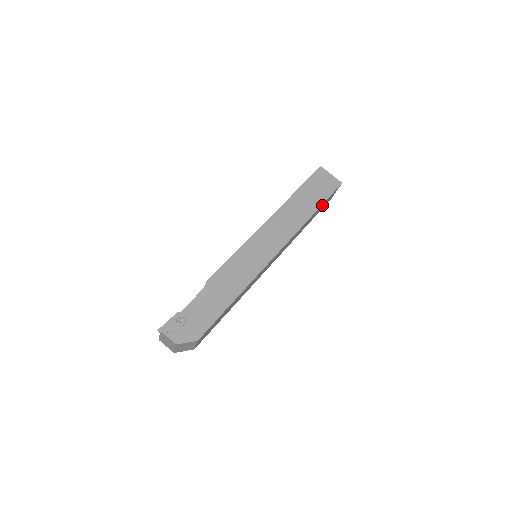
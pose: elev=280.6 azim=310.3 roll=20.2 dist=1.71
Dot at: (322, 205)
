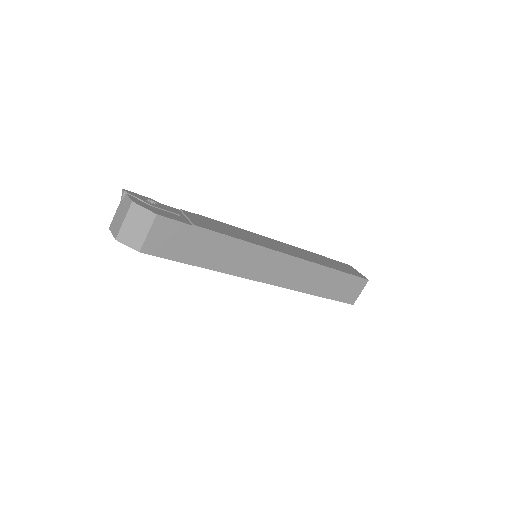
Dot at: (342, 279)
